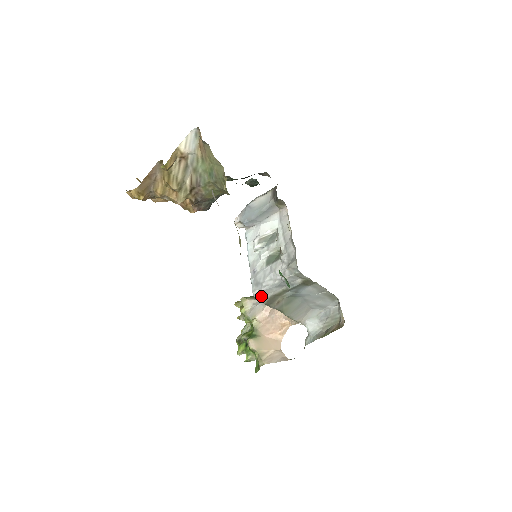
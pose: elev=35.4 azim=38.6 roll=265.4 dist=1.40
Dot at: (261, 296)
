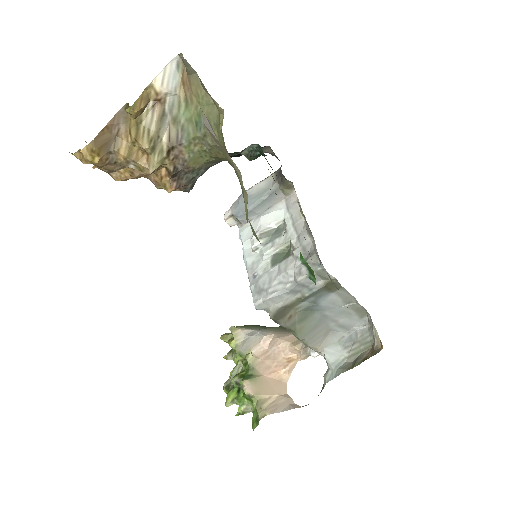
Dot at: (266, 308)
